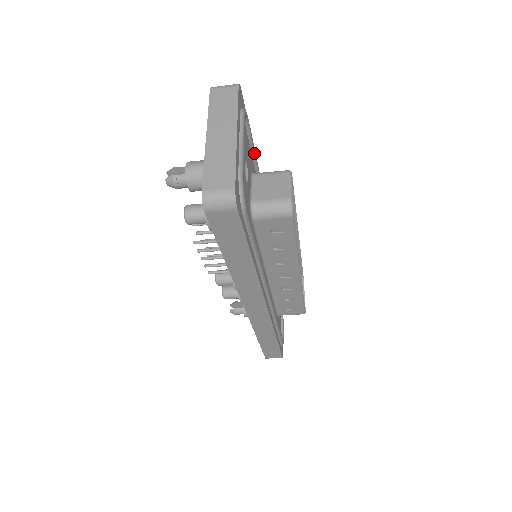
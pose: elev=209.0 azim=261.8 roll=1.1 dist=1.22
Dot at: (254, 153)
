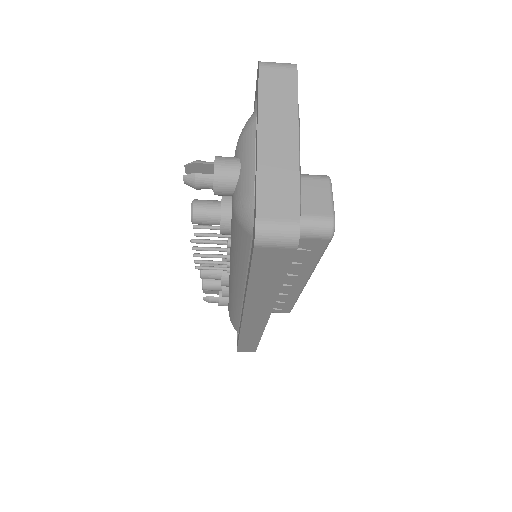
Dot at: occluded
